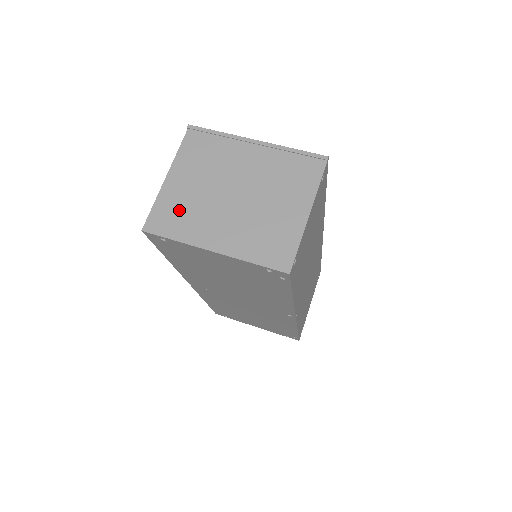
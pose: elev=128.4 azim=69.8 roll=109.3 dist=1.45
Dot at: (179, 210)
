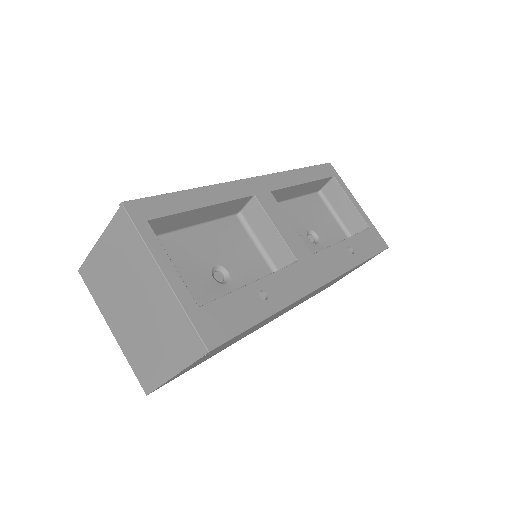
Dot at: (100, 279)
